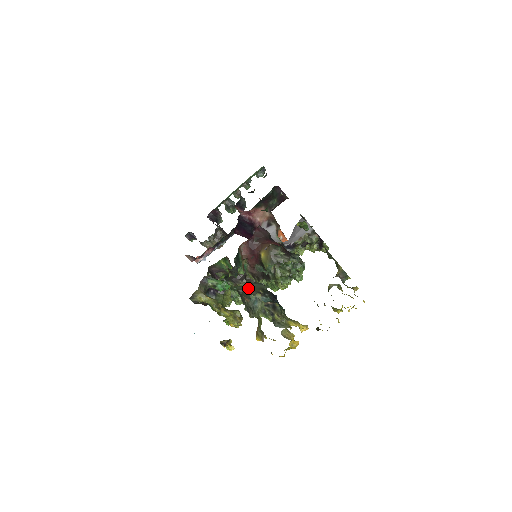
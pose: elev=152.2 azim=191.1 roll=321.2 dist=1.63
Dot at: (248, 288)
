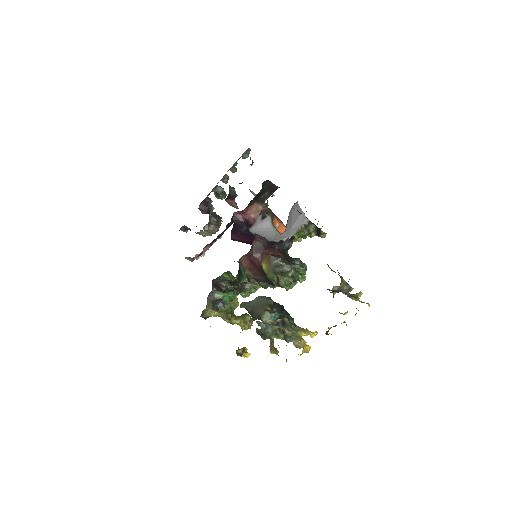
Dot at: (255, 305)
